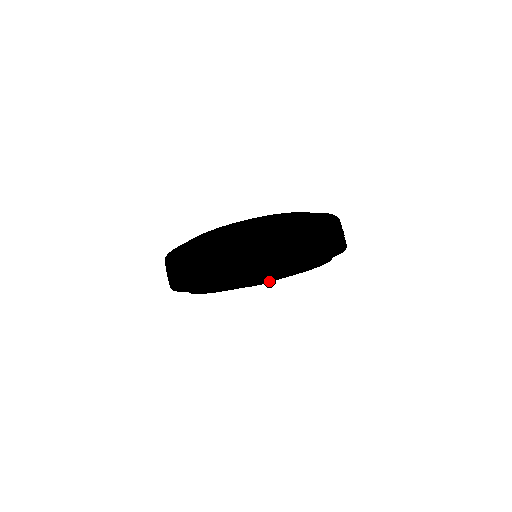
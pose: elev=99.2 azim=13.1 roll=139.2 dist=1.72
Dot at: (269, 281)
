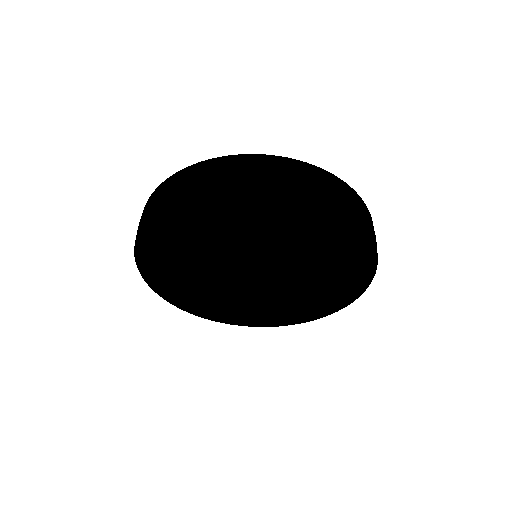
Dot at: (271, 286)
